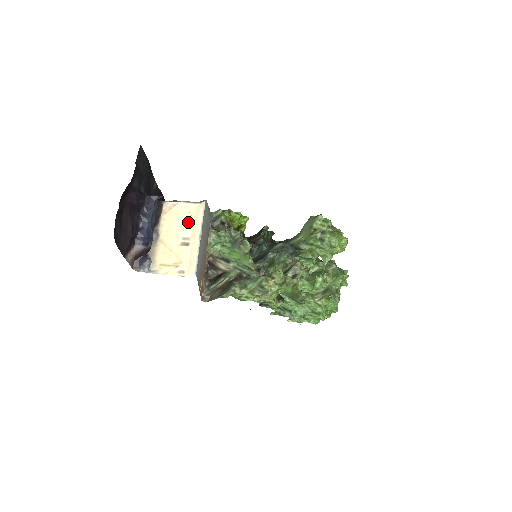
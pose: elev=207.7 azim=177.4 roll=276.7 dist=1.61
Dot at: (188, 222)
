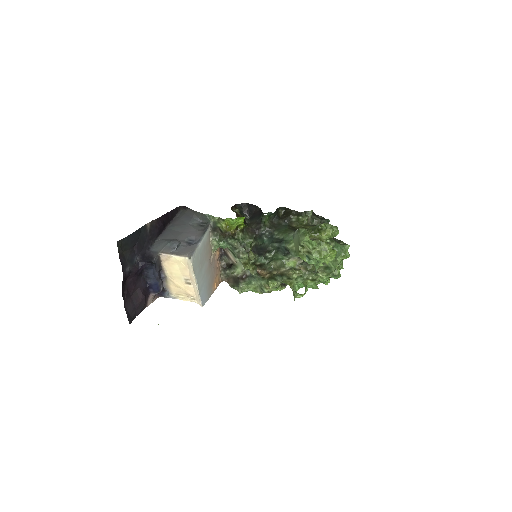
Dot at: (184, 270)
